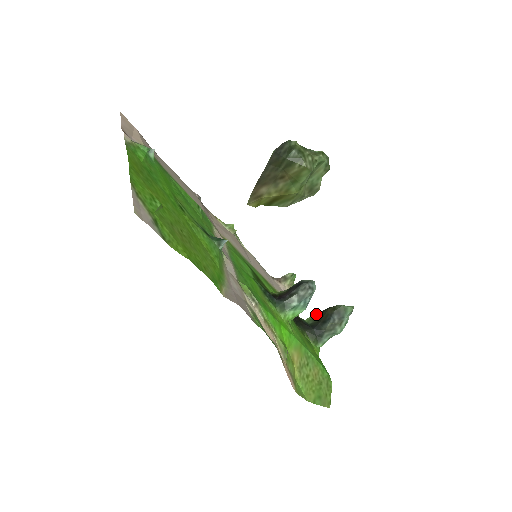
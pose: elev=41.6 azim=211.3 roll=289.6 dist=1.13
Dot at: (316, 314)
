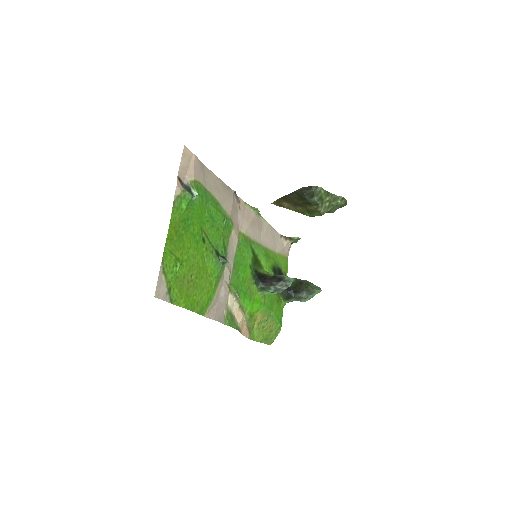
Dot at: (296, 280)
